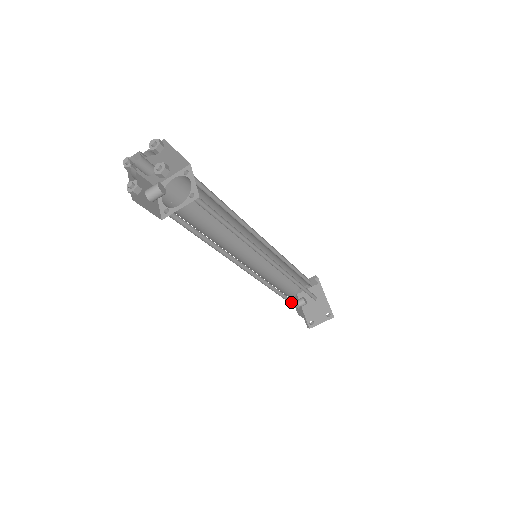
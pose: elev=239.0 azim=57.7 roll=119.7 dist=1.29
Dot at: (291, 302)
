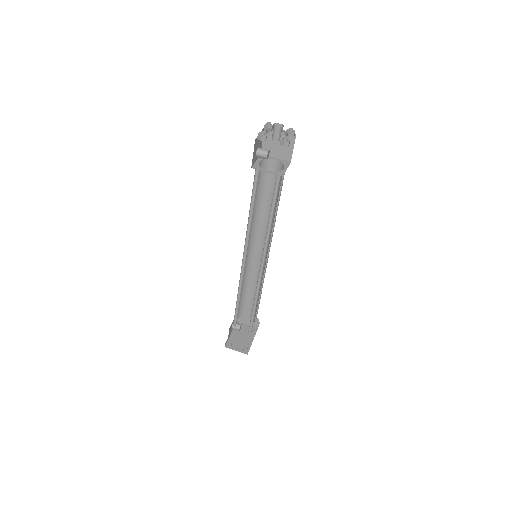
Dot at: (235, 315)
